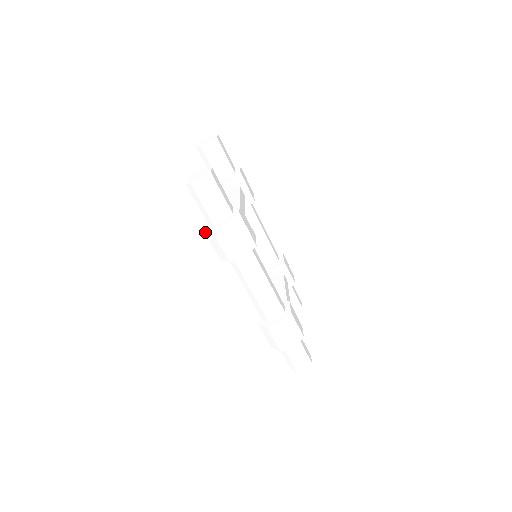
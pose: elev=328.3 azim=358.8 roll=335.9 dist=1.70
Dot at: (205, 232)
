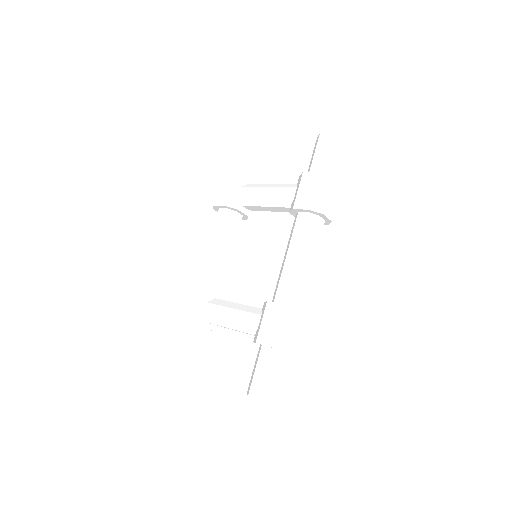
Dot at: (320, 176)
